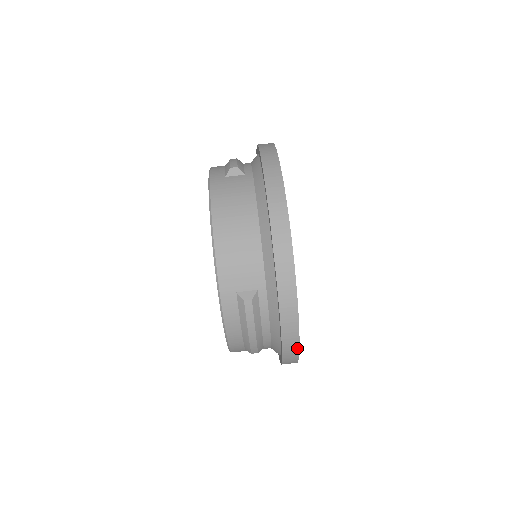
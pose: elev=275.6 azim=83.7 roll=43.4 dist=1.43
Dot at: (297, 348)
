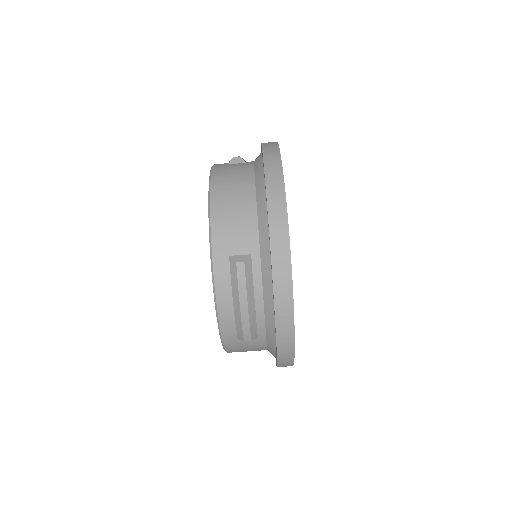
Dot at: (292, 324)
